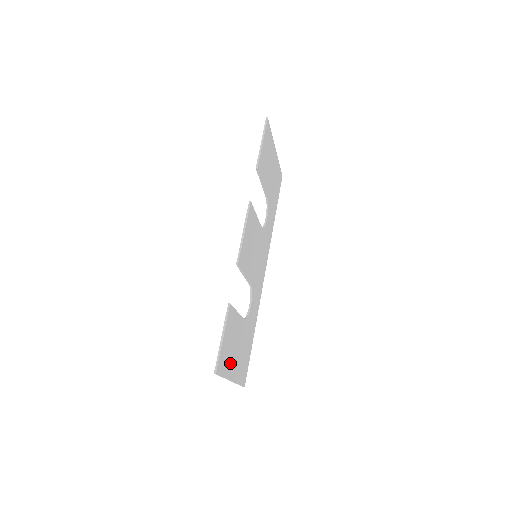
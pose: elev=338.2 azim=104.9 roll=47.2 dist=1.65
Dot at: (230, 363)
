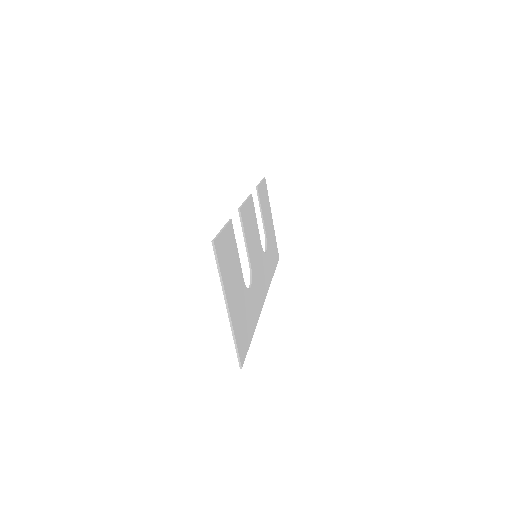
Dot at: (228, 280)
